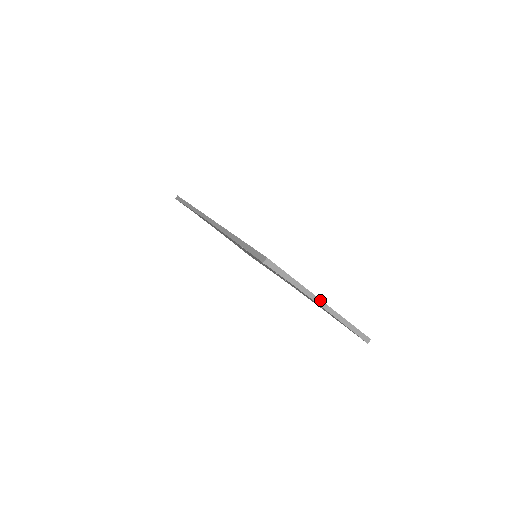
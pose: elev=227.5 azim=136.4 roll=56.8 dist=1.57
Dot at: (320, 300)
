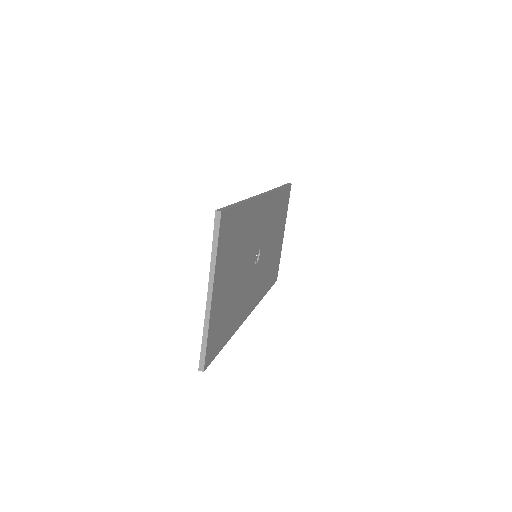
Dot at: (212, 290)
